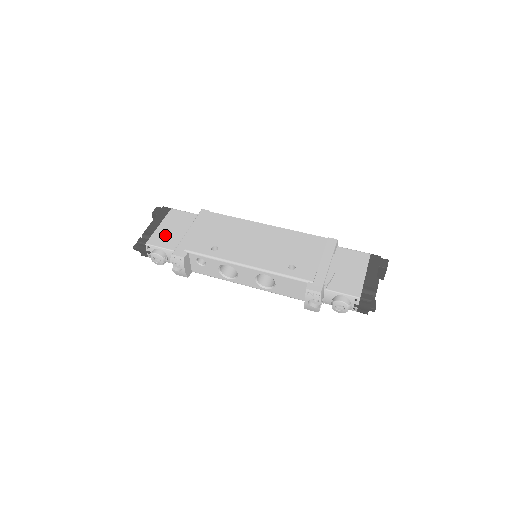
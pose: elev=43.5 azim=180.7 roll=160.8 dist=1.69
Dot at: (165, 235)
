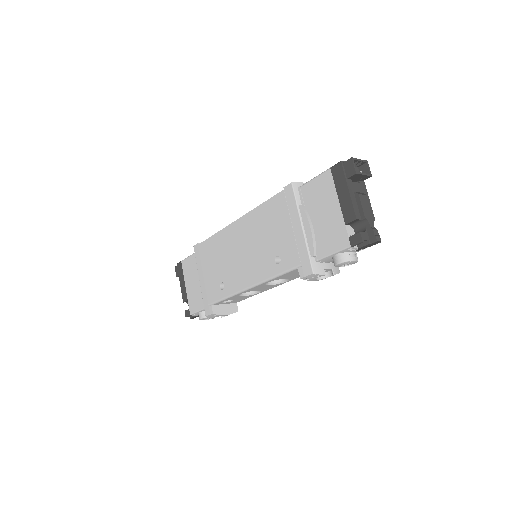
Dot at: (193, 295)
